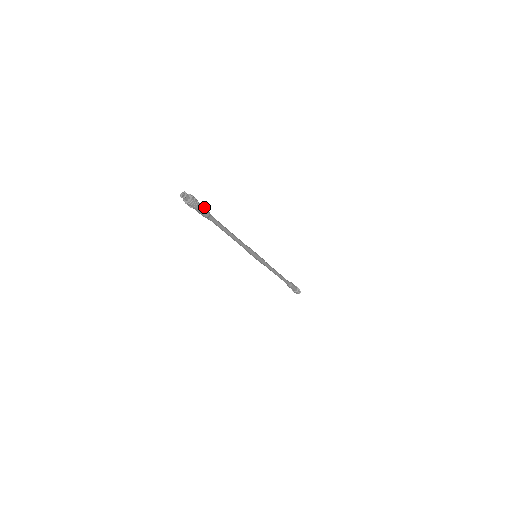
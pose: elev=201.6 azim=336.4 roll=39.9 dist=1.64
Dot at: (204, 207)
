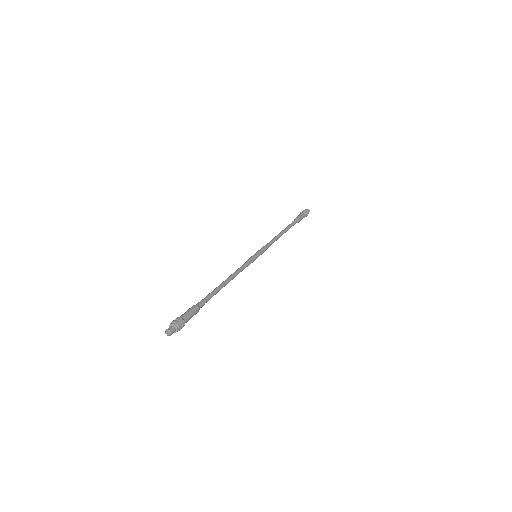
Dot at: (190, 310)
